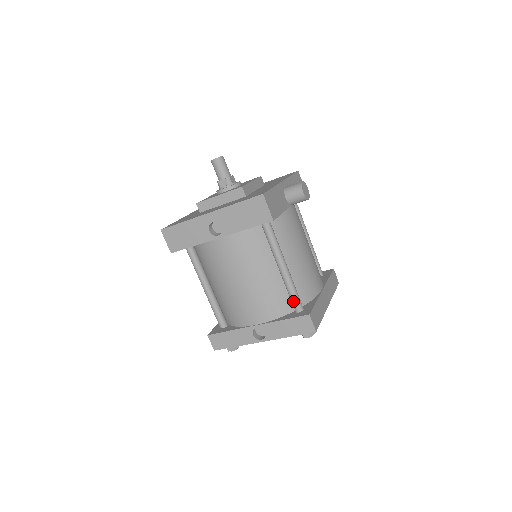
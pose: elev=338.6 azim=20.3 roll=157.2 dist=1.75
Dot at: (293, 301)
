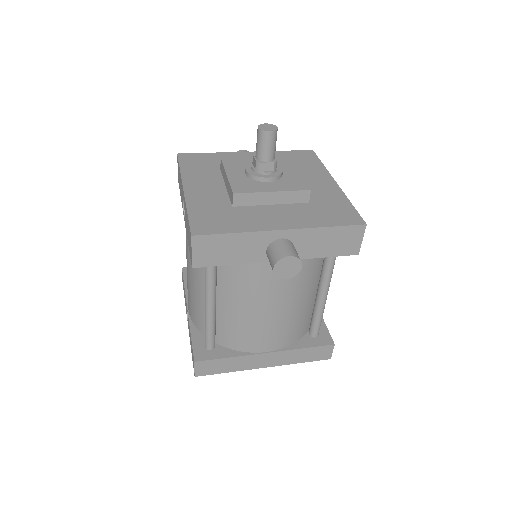
Dot at: (205, 335)
